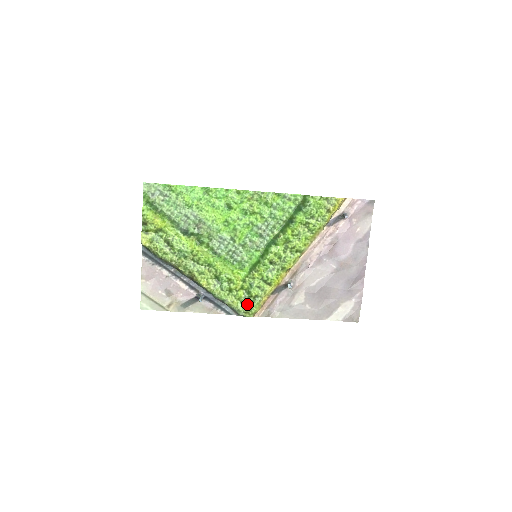
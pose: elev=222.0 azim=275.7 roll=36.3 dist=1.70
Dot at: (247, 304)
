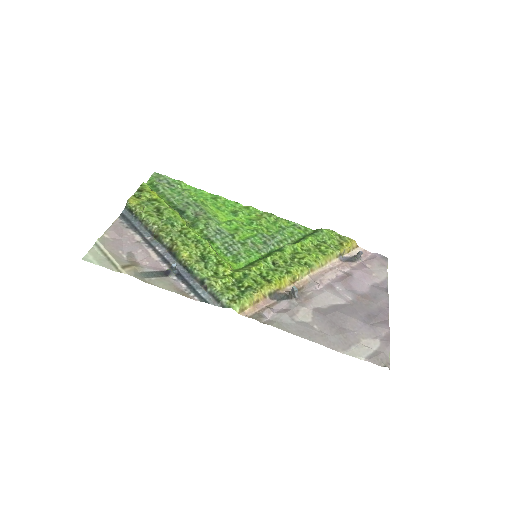
Dot at: (235, 292)
